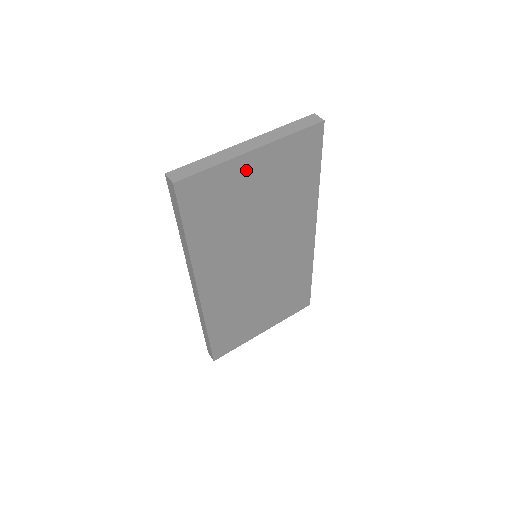
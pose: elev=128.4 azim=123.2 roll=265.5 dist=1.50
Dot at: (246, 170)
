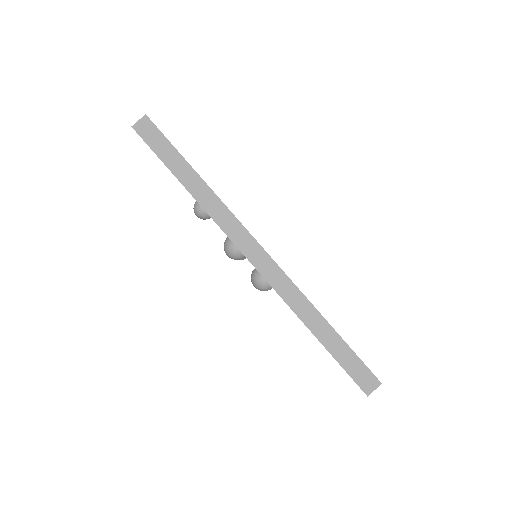
Dot at: occluded
